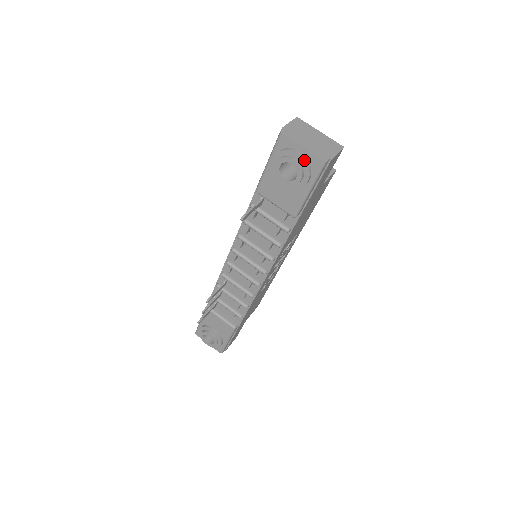
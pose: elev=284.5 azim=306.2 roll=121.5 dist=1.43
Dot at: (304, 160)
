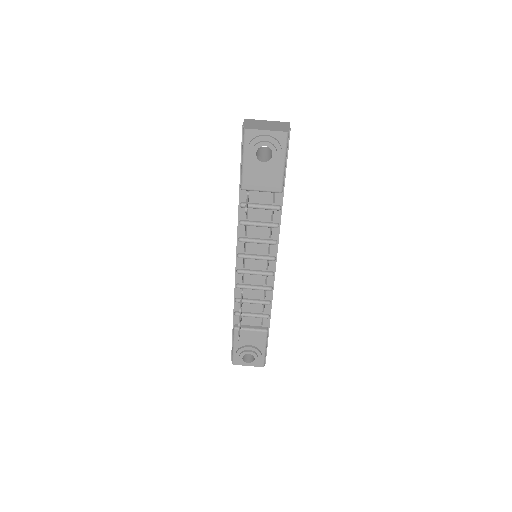
Dot at: (272, 138)
